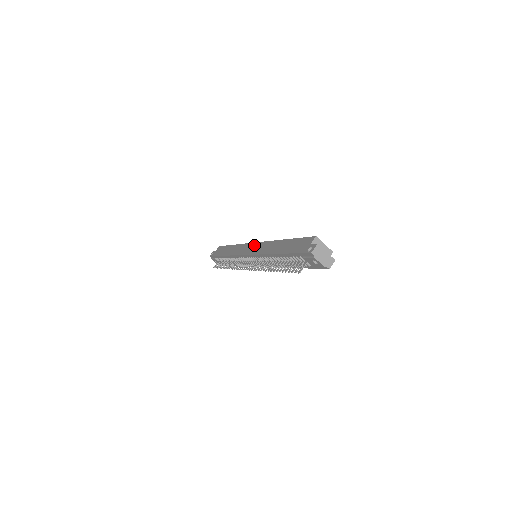
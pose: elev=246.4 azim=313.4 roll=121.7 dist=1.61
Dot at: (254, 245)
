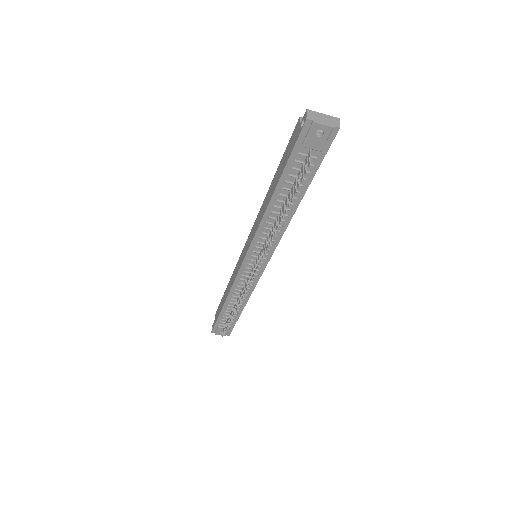
Dot at: (246, 243)
